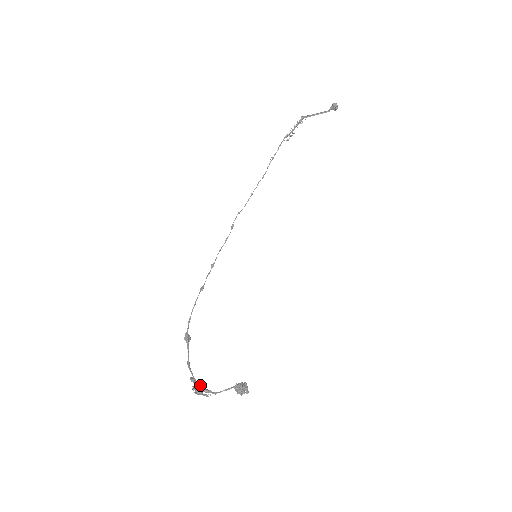
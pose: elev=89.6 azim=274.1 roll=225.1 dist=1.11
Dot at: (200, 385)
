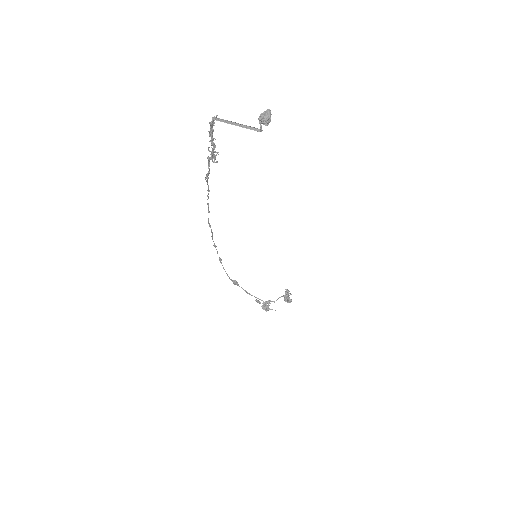
Dot at: (265, 305)
